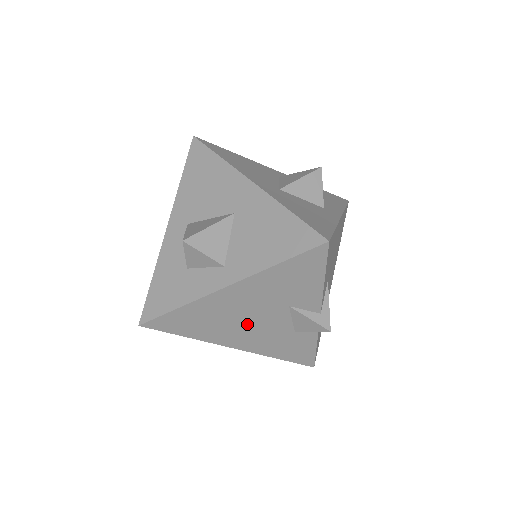
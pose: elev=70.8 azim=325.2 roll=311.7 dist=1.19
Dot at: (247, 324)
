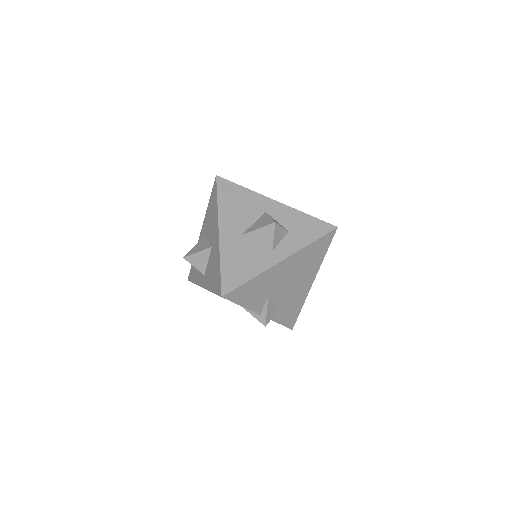
Dot at: occluded
